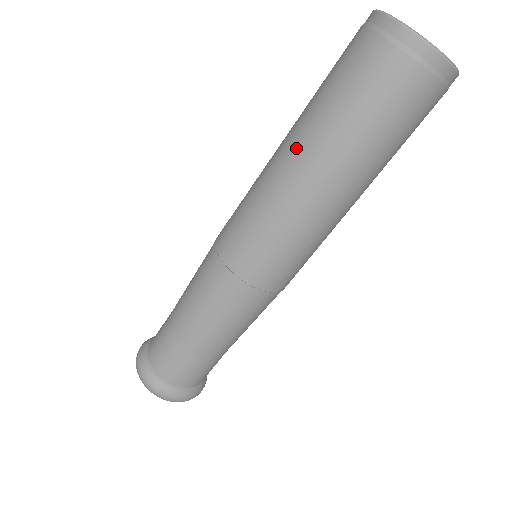
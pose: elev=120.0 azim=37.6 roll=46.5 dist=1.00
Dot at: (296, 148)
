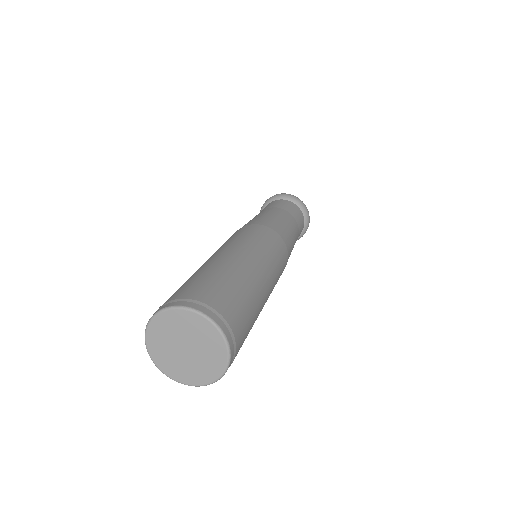
Dot at: occluded
